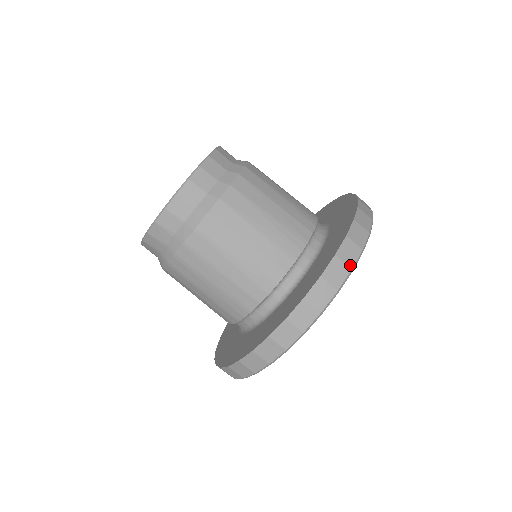
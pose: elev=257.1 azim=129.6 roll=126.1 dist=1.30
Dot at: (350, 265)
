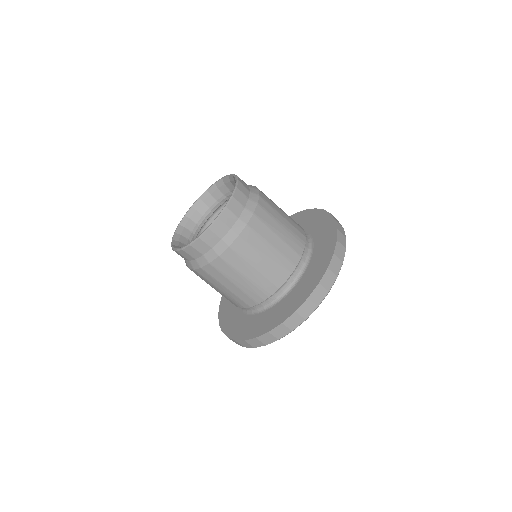
Dot at: (278, 338)
